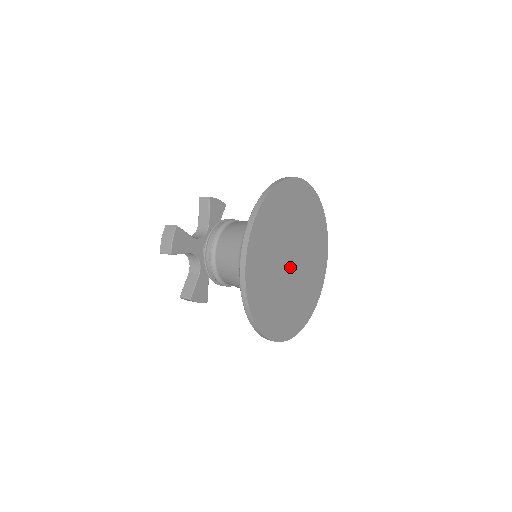
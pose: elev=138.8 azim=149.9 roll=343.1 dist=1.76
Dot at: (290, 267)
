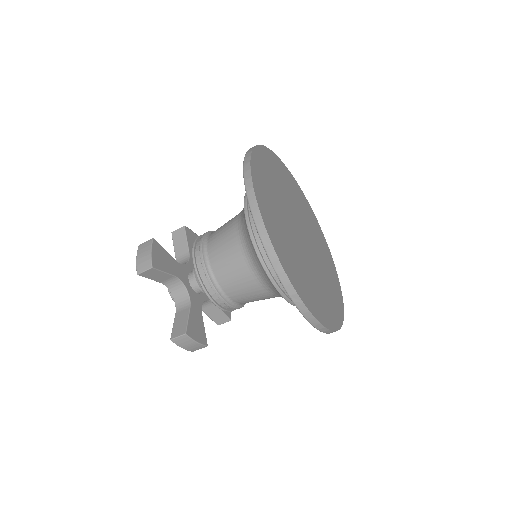
Dot at: (302, 241)
